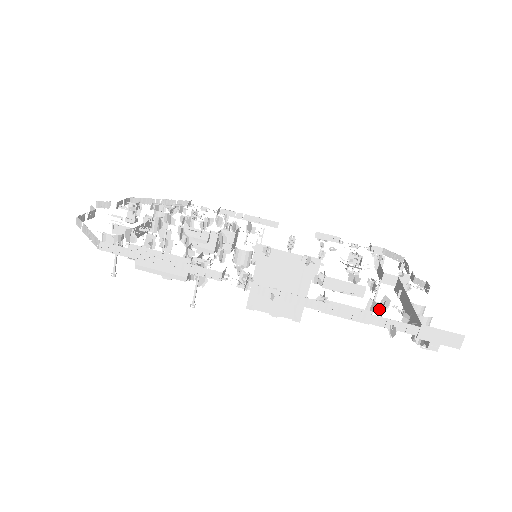
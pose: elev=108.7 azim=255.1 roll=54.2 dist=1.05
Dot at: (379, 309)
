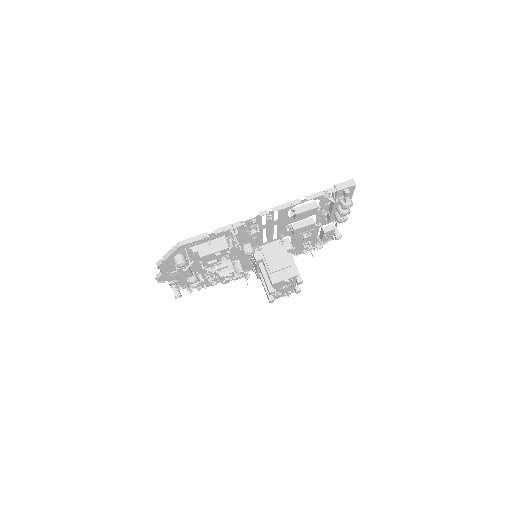
Dot at: (320, 207)
